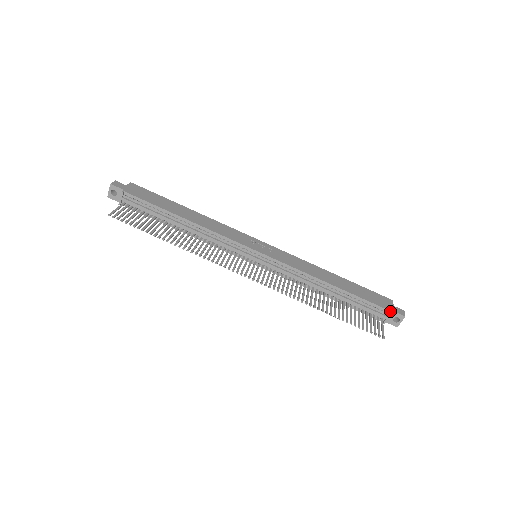
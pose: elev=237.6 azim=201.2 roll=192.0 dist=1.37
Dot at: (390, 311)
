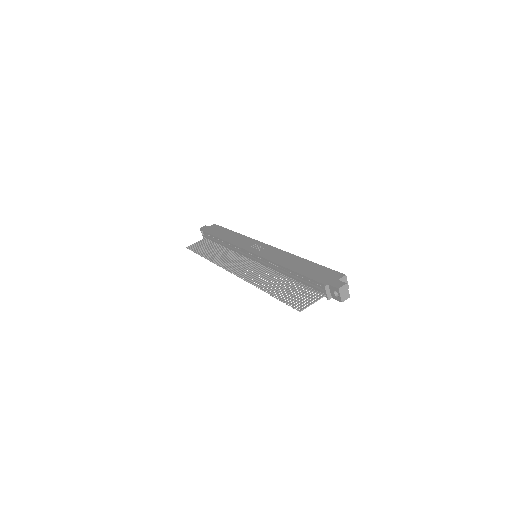
Dot at: (324, 285)
